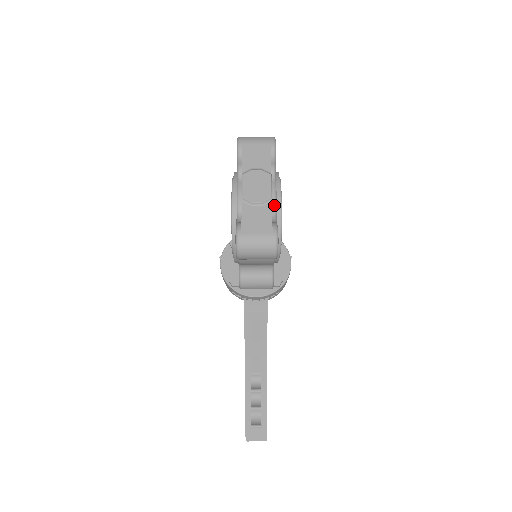
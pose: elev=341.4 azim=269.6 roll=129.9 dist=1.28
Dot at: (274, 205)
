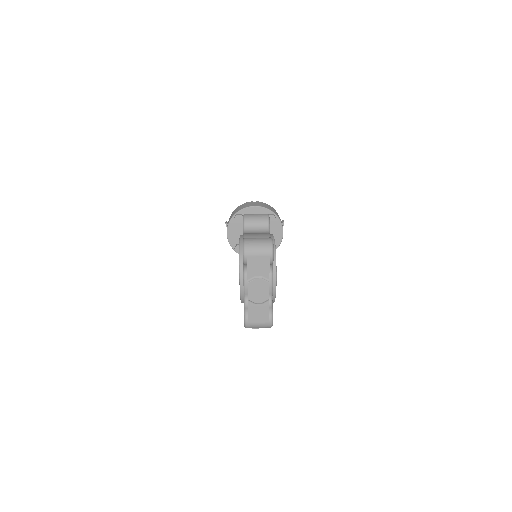
Dot at: (271, 292)
